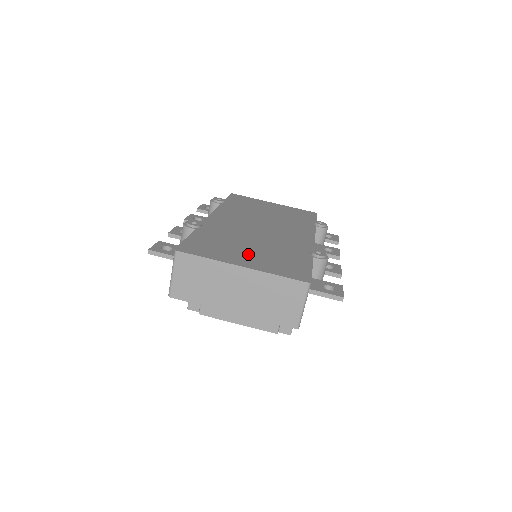
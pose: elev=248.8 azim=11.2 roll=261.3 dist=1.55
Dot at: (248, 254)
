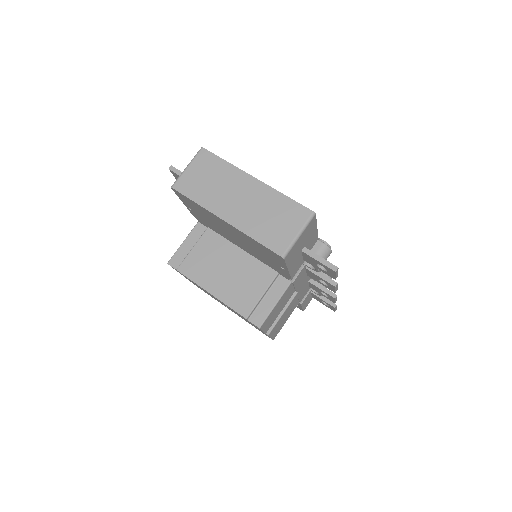
Dot at: occluded
